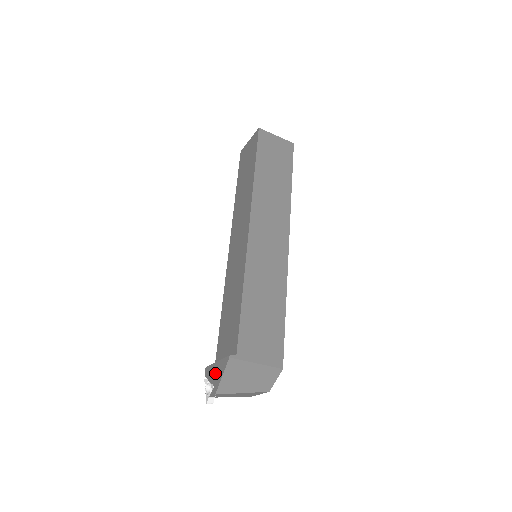
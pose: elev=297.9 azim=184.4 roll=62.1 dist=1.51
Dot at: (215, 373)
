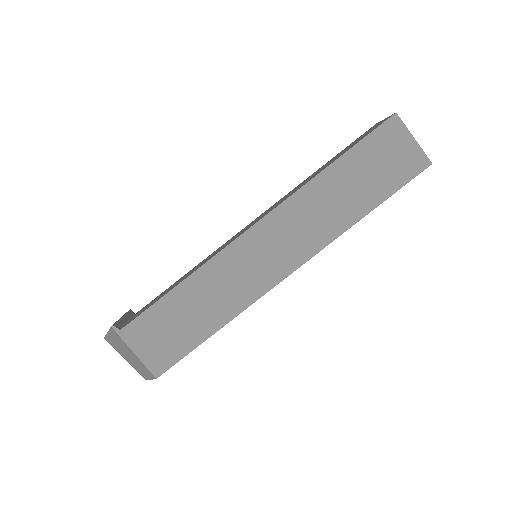
Dot at: occluded
